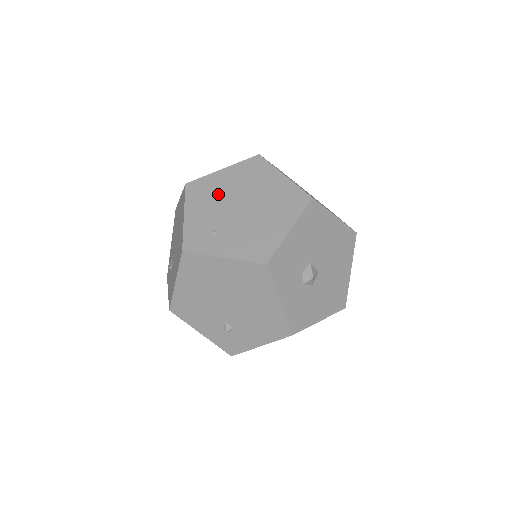
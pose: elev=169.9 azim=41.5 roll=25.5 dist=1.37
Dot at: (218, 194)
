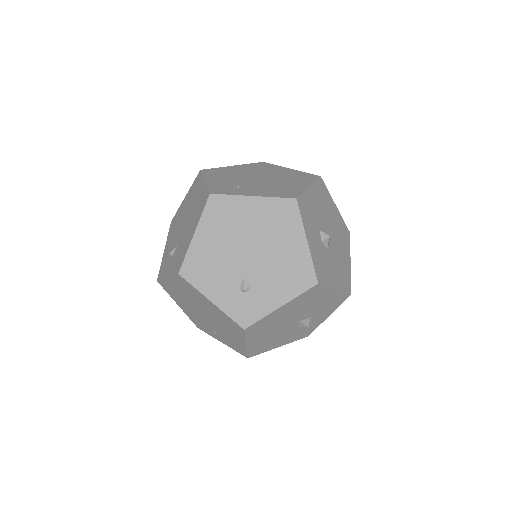
Dot at: (234, 174)
